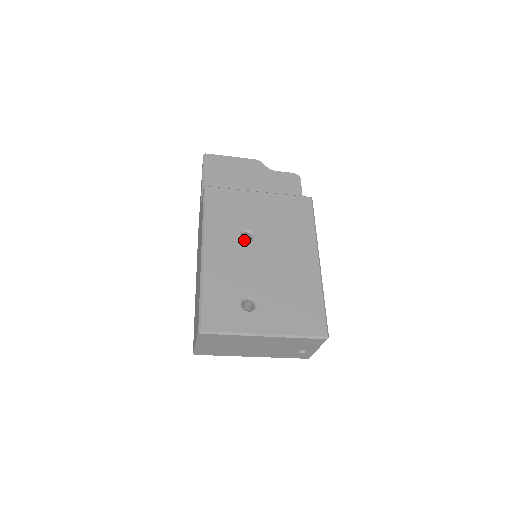
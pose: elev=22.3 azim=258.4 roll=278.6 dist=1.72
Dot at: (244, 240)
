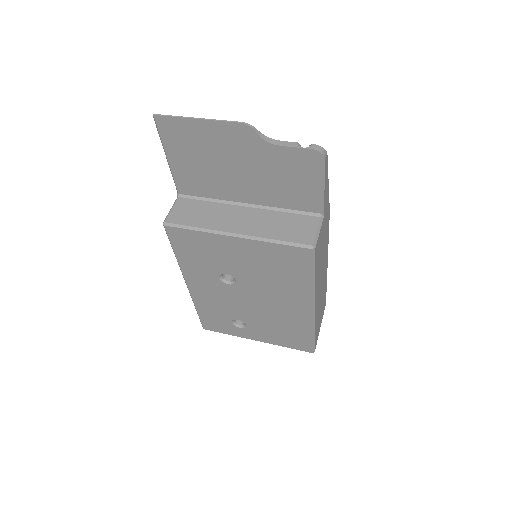
Dot at: occluded
